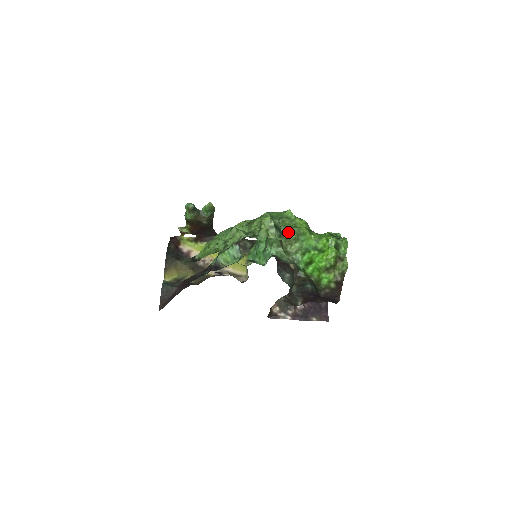
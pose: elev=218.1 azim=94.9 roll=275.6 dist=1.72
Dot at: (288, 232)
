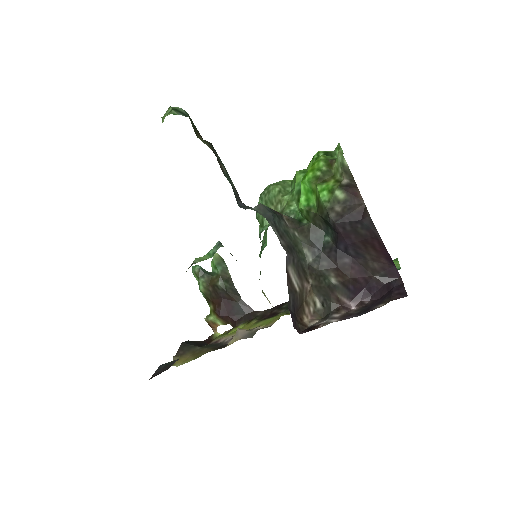
Dot at: (269, 189)
